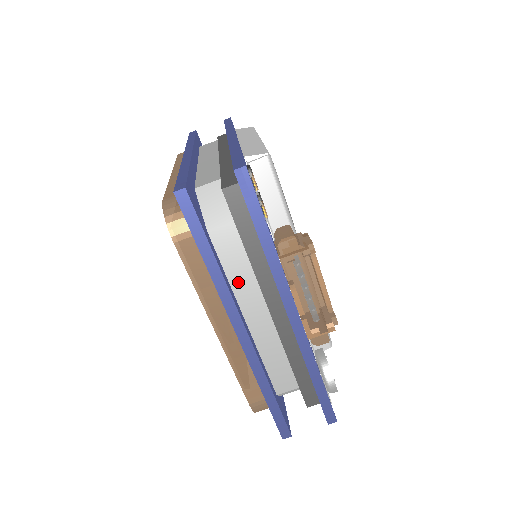
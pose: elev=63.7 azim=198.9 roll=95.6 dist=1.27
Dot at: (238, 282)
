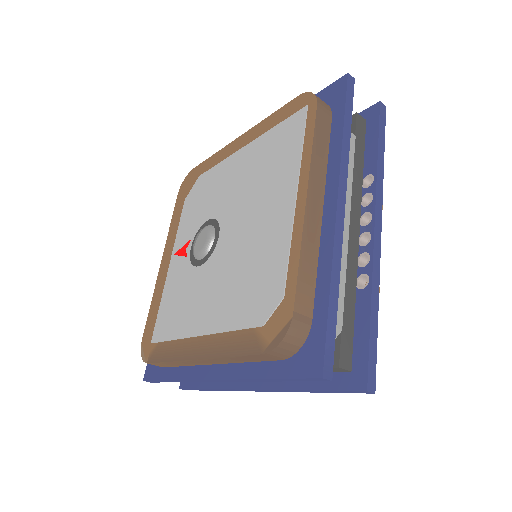
Dot at: occluded
